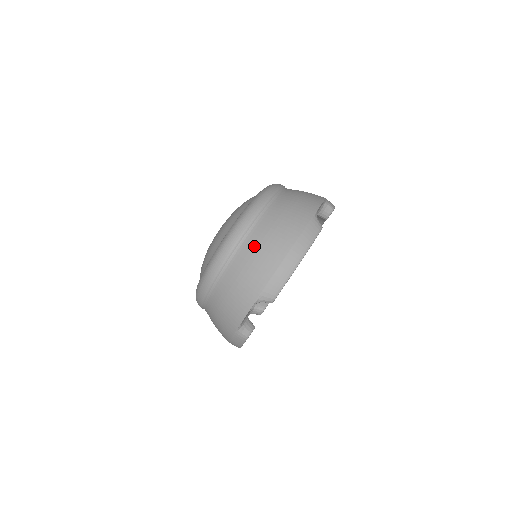
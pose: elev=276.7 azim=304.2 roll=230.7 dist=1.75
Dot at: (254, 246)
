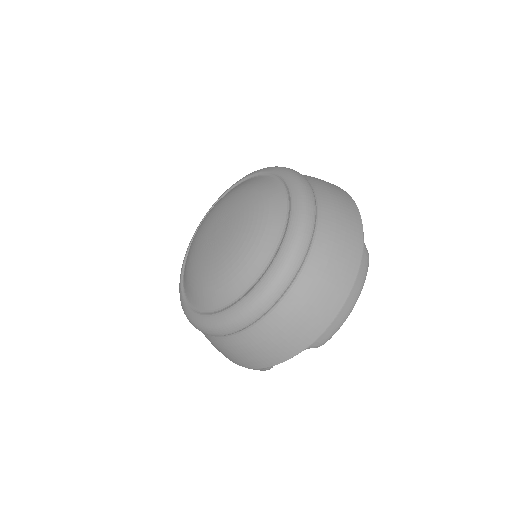
Dot at: (308, 292)
